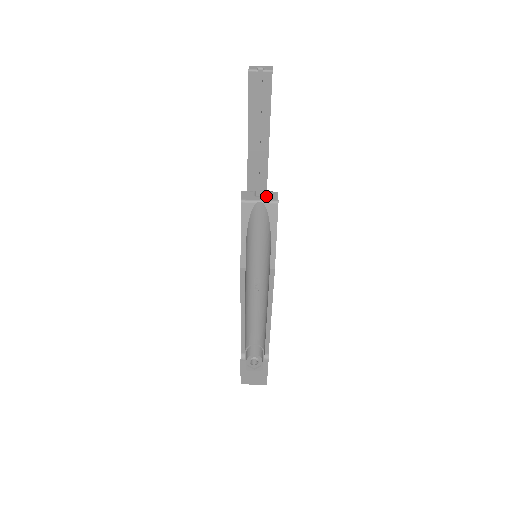
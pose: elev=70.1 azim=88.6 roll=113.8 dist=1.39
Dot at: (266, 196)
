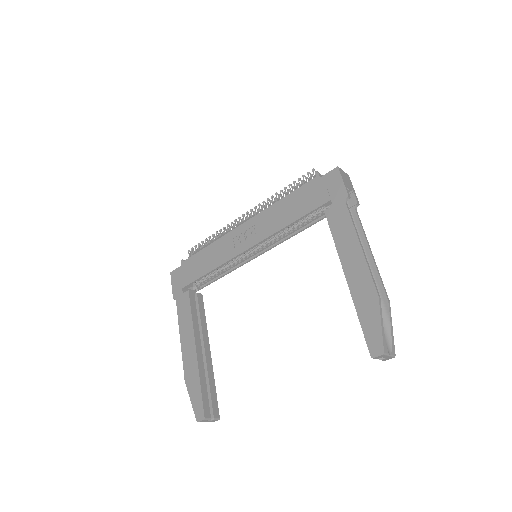
Dot at: (211, 421)
